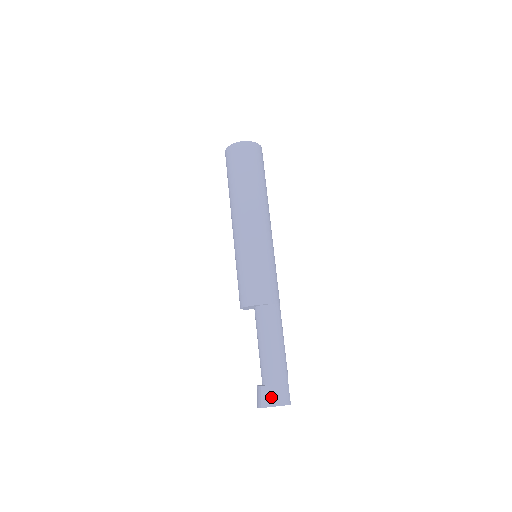
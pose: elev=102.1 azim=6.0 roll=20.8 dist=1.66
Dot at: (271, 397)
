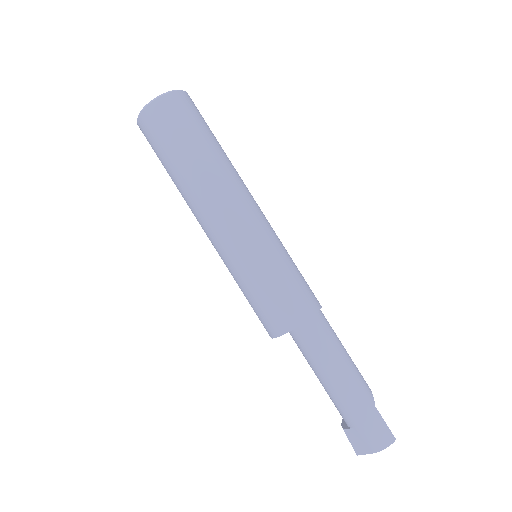
Dot at: (362, 442)
